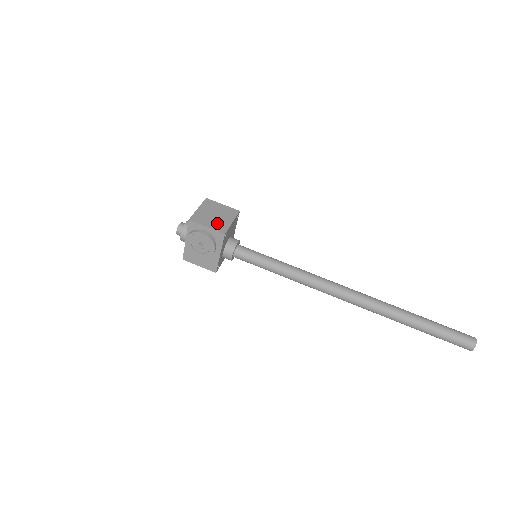
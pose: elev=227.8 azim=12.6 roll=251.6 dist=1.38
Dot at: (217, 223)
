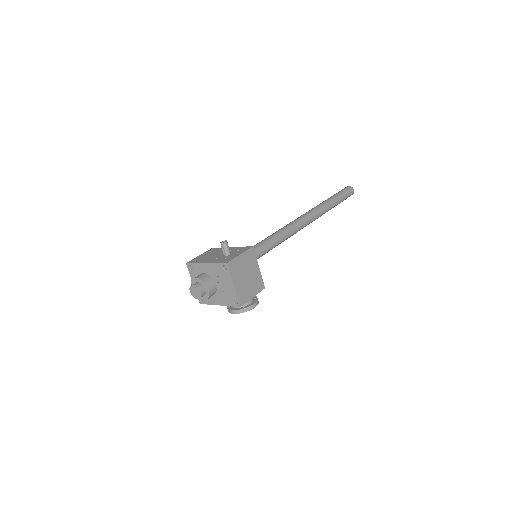
Dot at: (254, 284)
